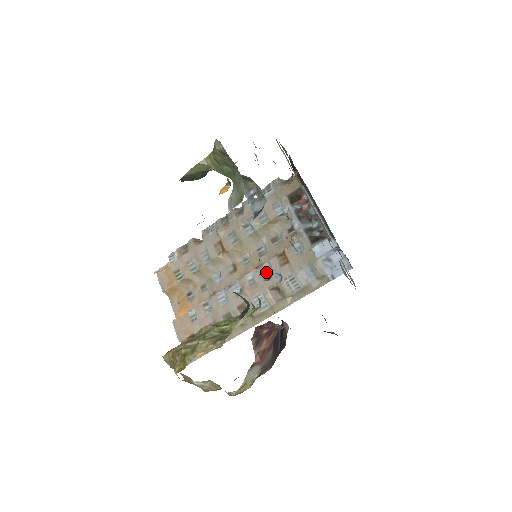
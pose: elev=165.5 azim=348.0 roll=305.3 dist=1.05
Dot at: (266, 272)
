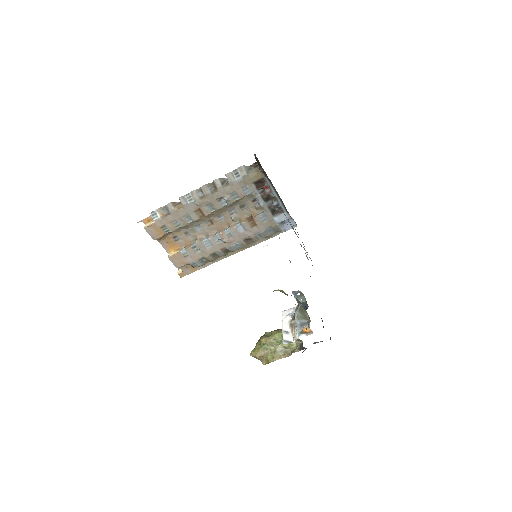
Dot at: (317, 342)
